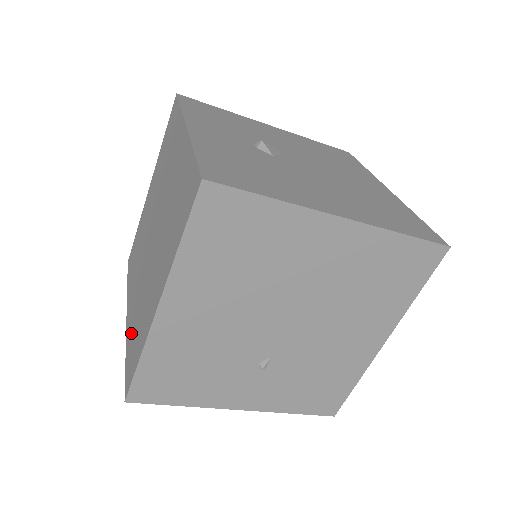
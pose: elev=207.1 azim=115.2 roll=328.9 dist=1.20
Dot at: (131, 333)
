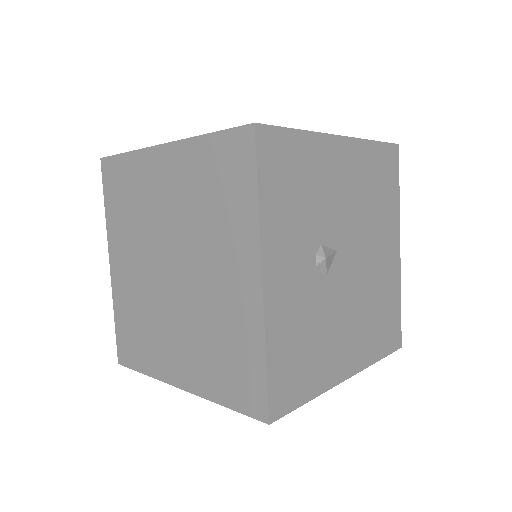
Dot at: (125, 311)
